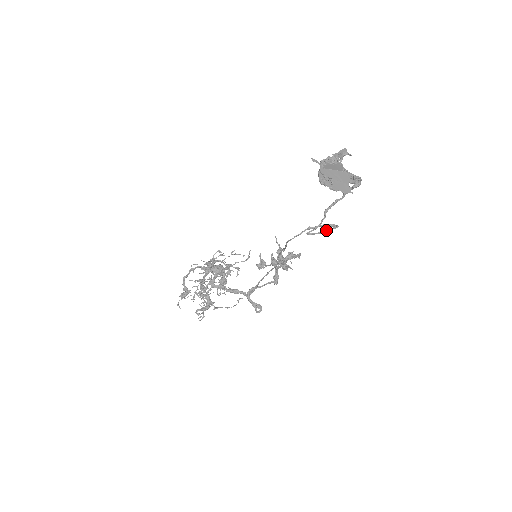
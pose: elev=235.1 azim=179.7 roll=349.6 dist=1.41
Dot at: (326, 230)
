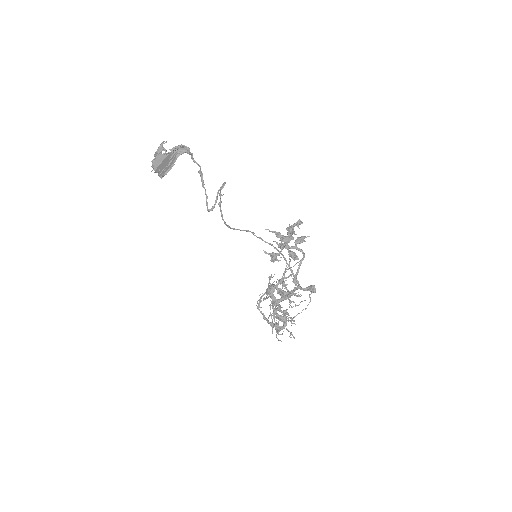
Dot at: (217, 195)
